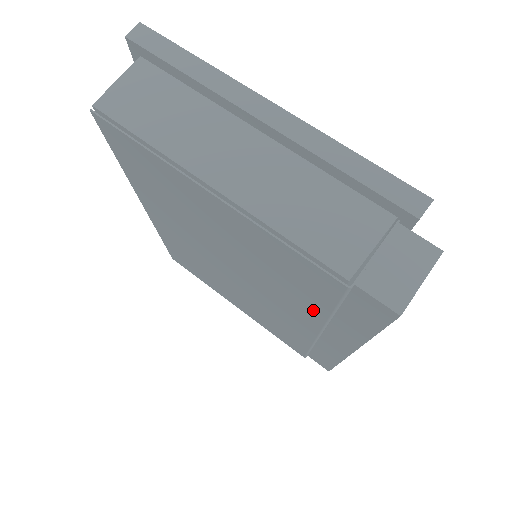
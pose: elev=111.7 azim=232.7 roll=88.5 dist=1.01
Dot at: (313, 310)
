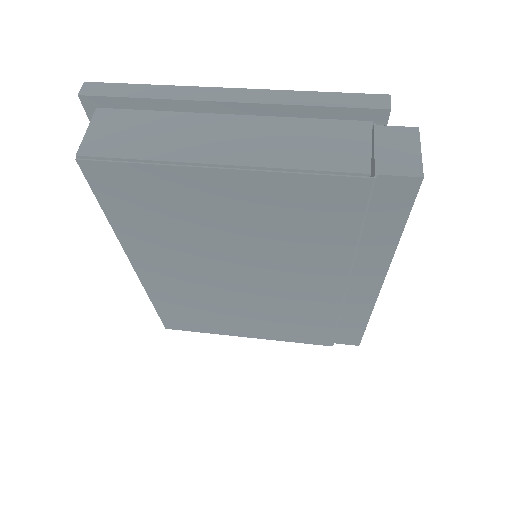
Dot at: (339, 250)
